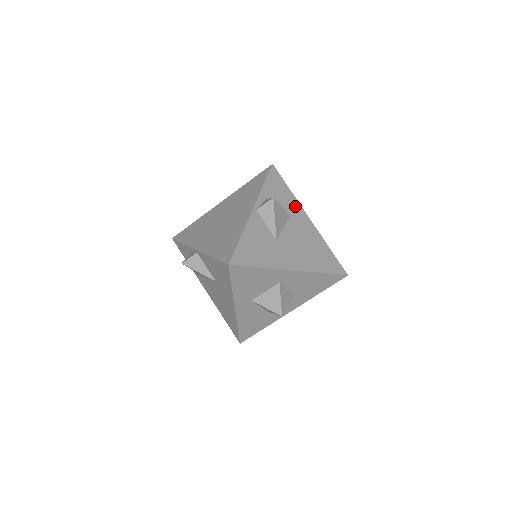
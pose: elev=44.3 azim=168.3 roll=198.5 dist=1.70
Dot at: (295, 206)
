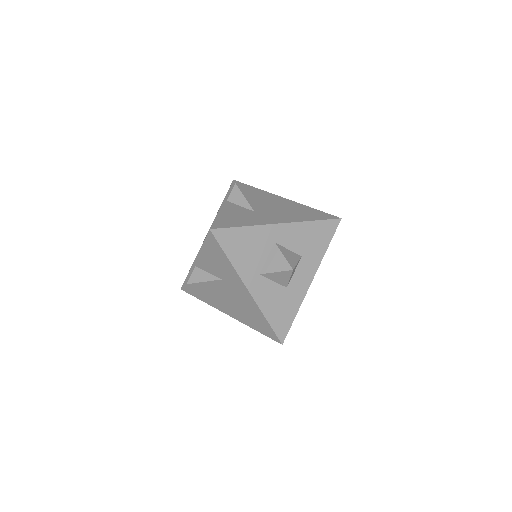
Dot at: (265, 194)
